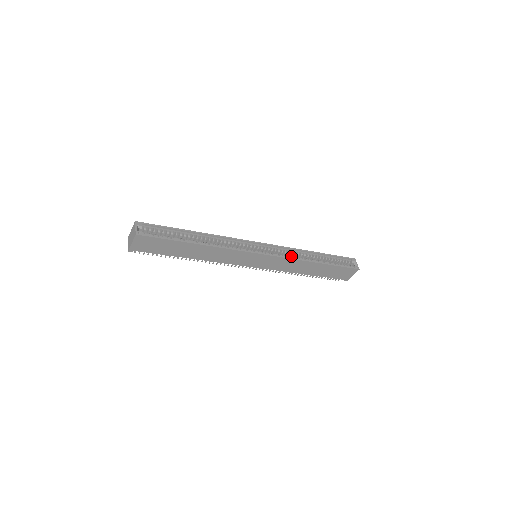
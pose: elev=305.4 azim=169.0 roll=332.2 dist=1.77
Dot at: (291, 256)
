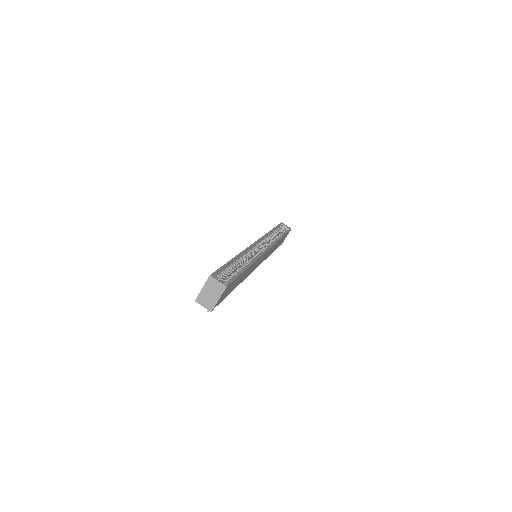
Dot at: (270, 242)
